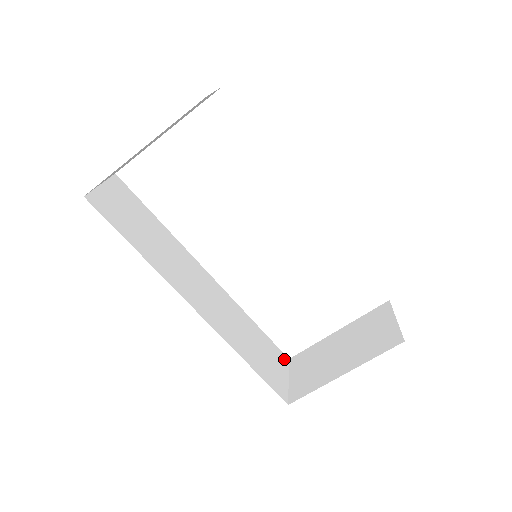
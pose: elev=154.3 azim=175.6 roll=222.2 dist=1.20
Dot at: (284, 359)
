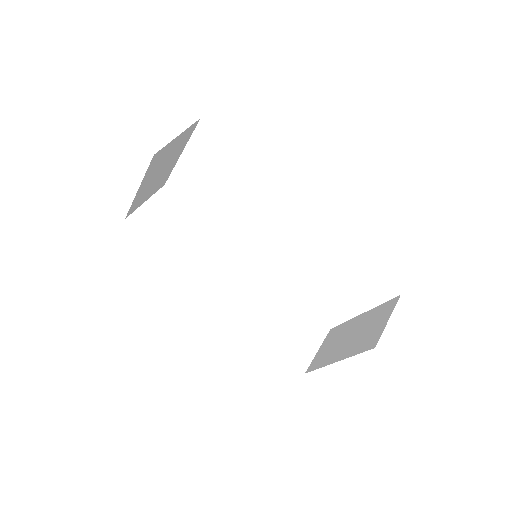
Dot at: (322, 330)
